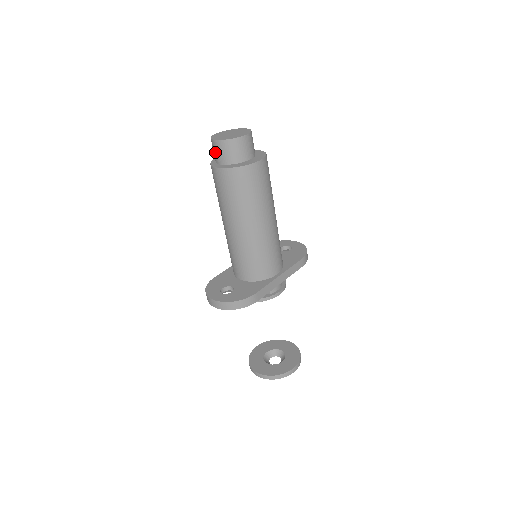
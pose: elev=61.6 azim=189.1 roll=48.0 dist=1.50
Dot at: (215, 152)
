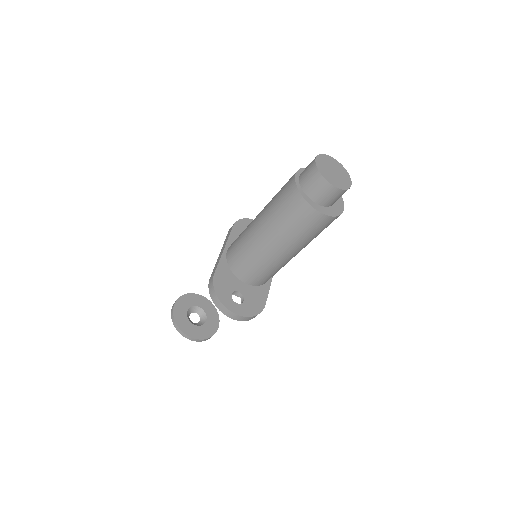
Dot at: (317, 189)
